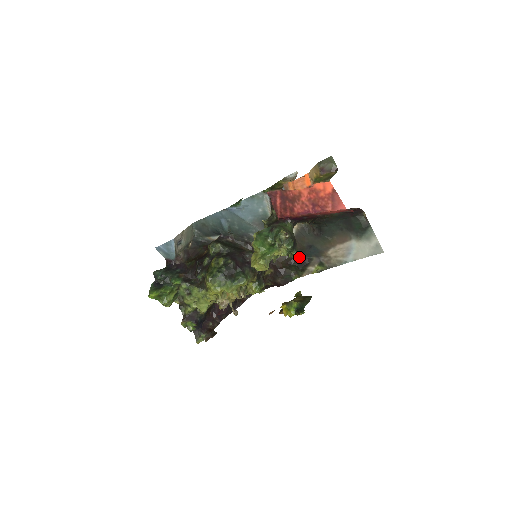
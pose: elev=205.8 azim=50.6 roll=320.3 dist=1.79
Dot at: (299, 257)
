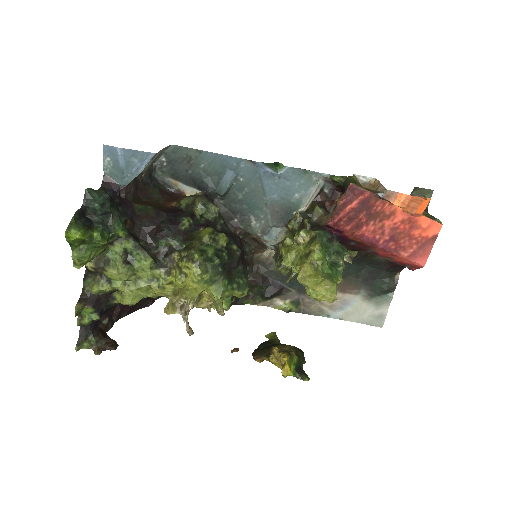
Dot at: (274, 279)
